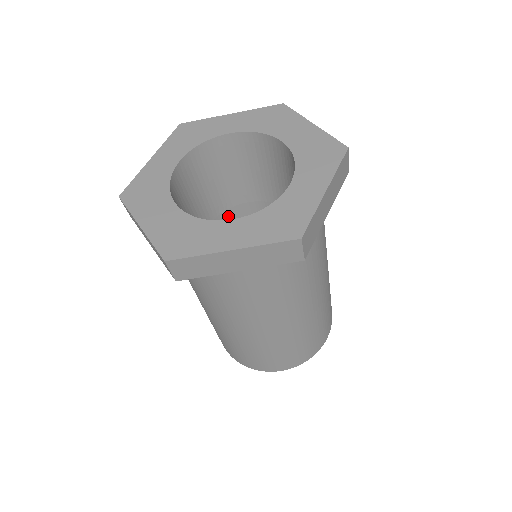
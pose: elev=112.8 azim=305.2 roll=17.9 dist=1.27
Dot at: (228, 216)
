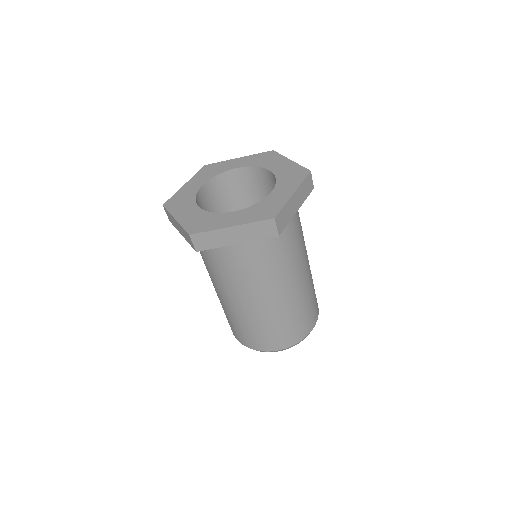
Dot at: occluded
